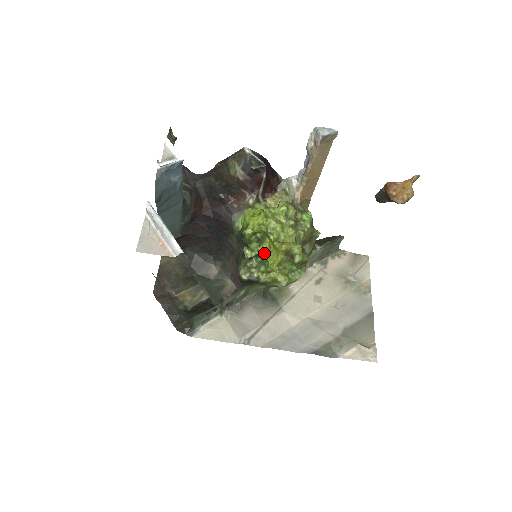
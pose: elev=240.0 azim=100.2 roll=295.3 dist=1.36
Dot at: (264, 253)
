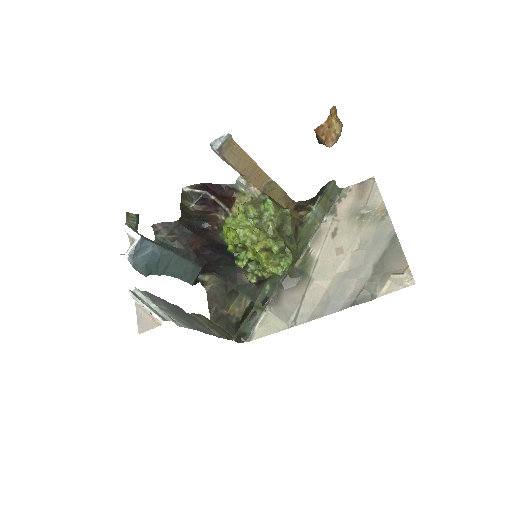
Dot at: (253, 256)
